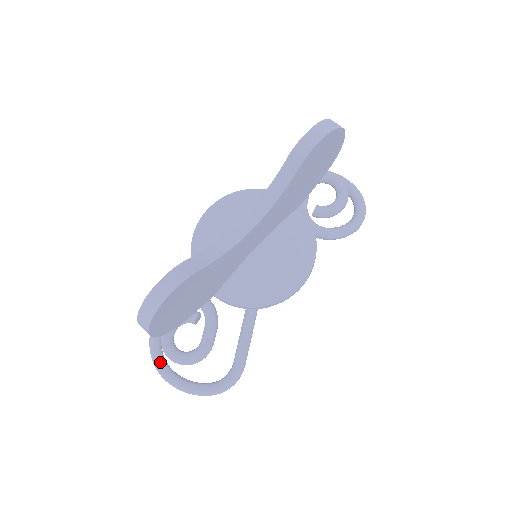
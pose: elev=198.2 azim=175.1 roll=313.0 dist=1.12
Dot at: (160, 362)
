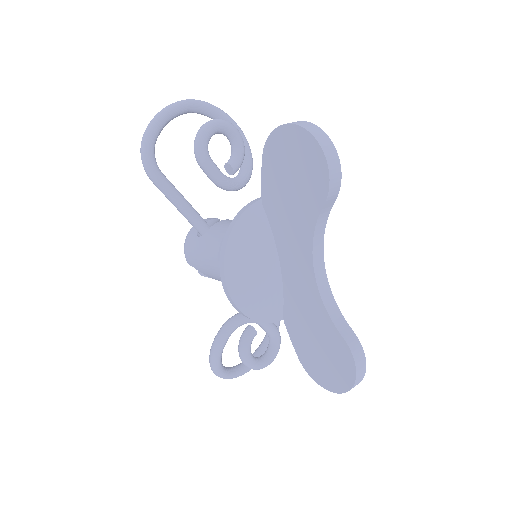
Dot at: (238, 372)
